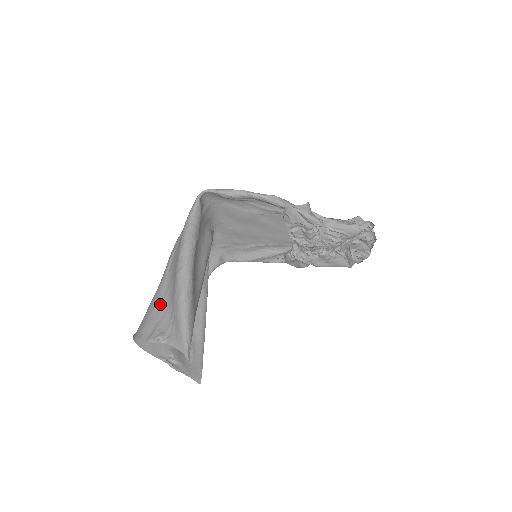
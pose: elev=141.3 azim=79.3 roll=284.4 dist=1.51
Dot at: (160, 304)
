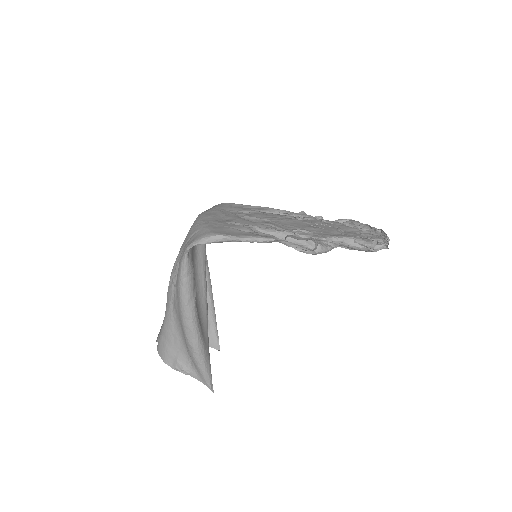
Dot at: (174, 338)
